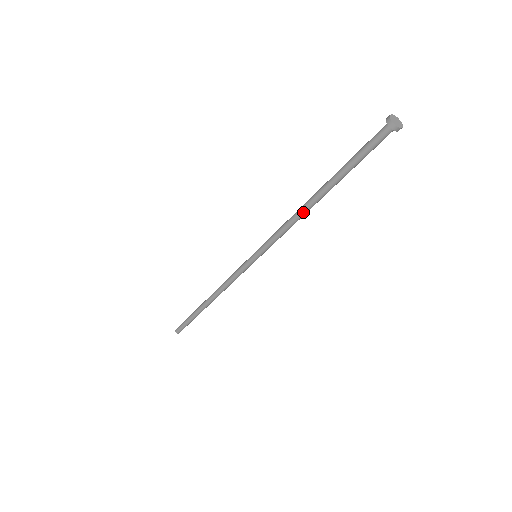
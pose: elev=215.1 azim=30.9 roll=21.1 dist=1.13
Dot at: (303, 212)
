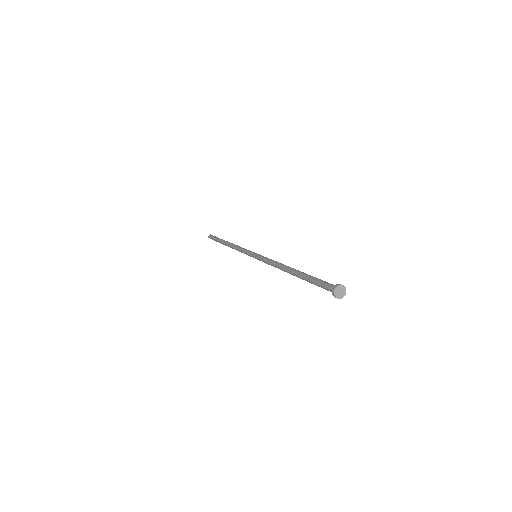
Dot at: (282, 270)
